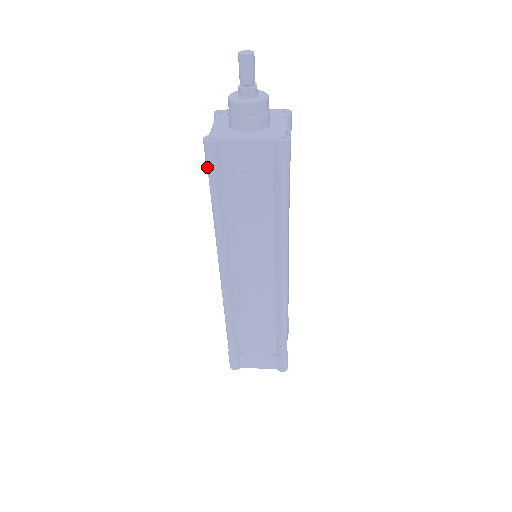
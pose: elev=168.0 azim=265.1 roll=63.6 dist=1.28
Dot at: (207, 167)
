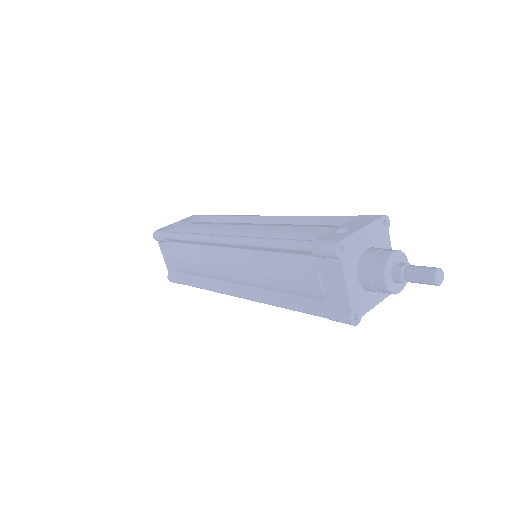
Dot at: occluded
